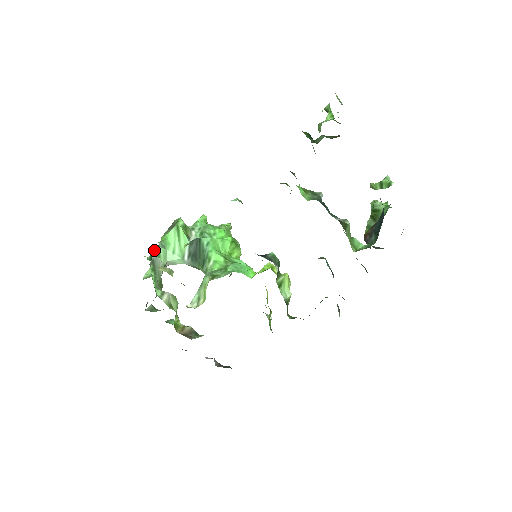
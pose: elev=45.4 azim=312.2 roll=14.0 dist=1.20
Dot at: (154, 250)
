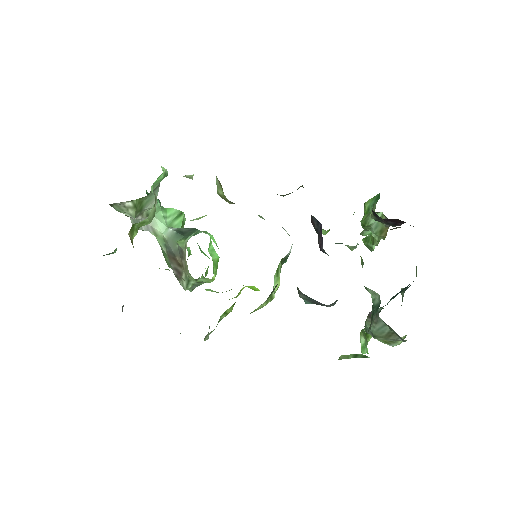
Dot at: occluded
